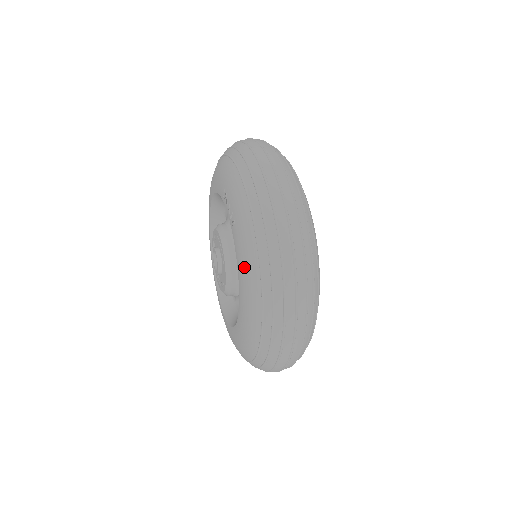
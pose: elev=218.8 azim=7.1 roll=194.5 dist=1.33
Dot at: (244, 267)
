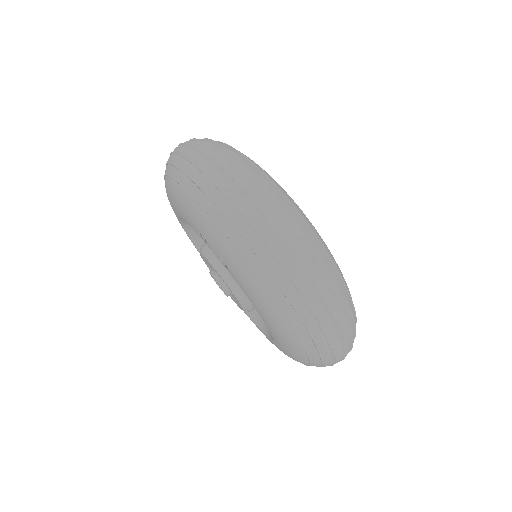
Dot at: (263, 311)
